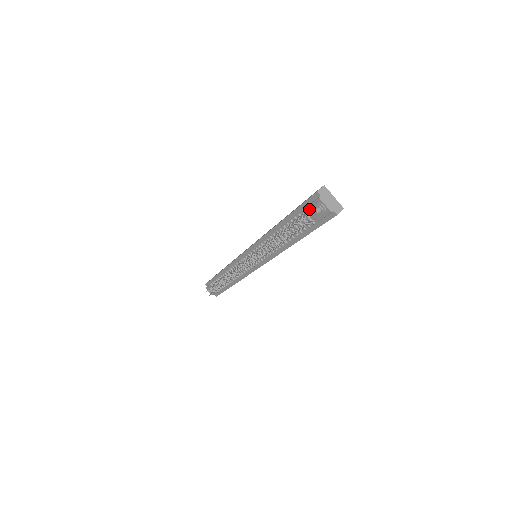
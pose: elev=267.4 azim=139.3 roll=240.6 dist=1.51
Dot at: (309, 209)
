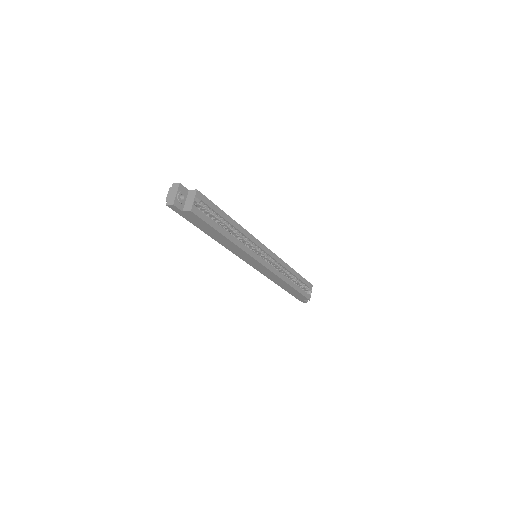
Dot at: occluded
